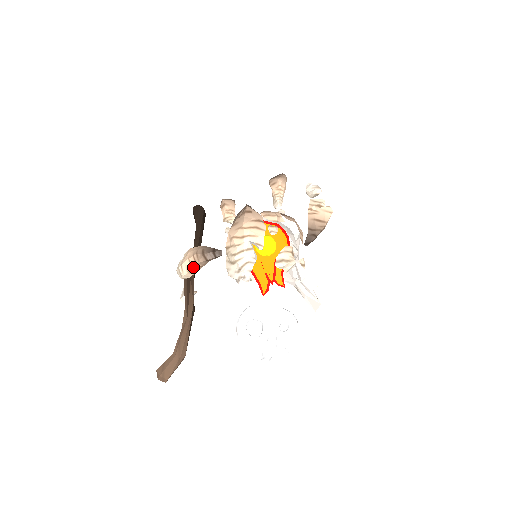
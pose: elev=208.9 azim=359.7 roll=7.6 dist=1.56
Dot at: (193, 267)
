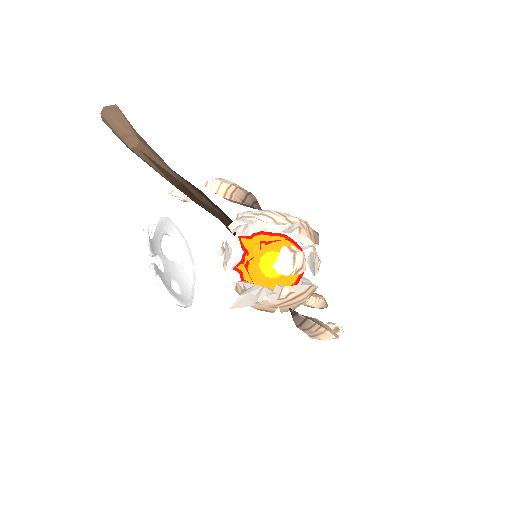
Dot at: (230, 186)
